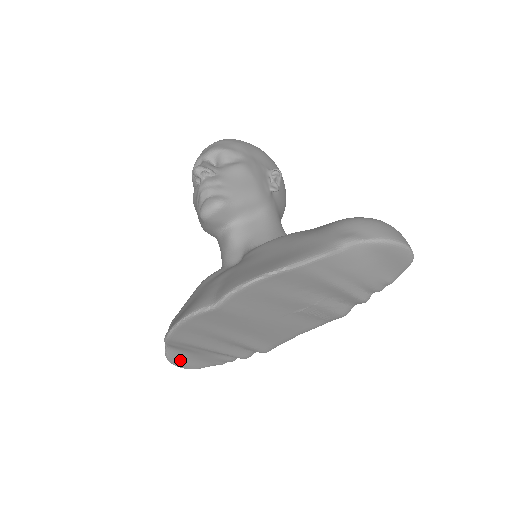
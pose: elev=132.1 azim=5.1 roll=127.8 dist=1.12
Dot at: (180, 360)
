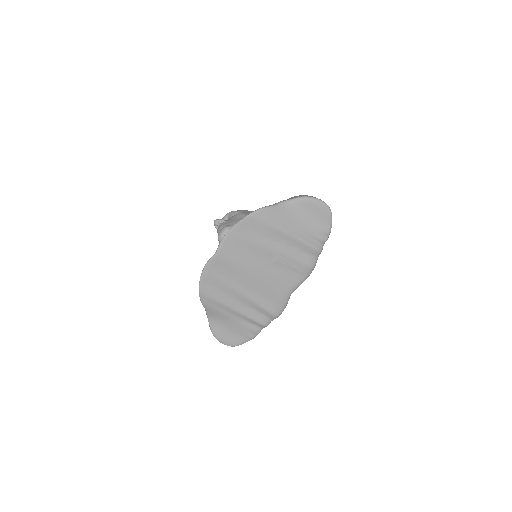
Dot at: (221, 333)
